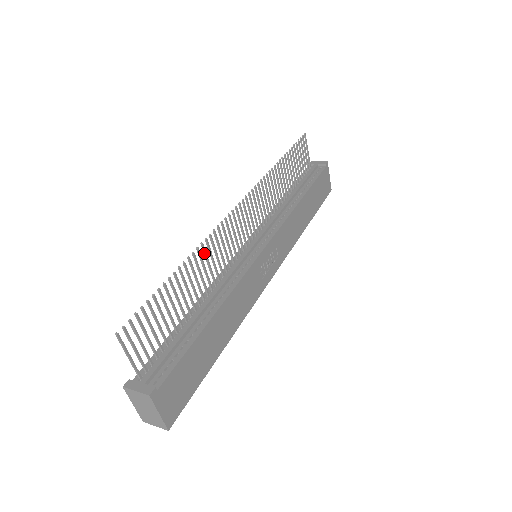
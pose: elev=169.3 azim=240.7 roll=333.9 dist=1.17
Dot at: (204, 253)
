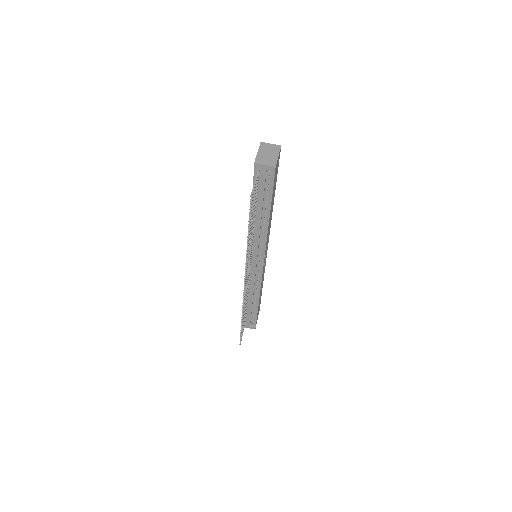
Dot at: (244, 306)
